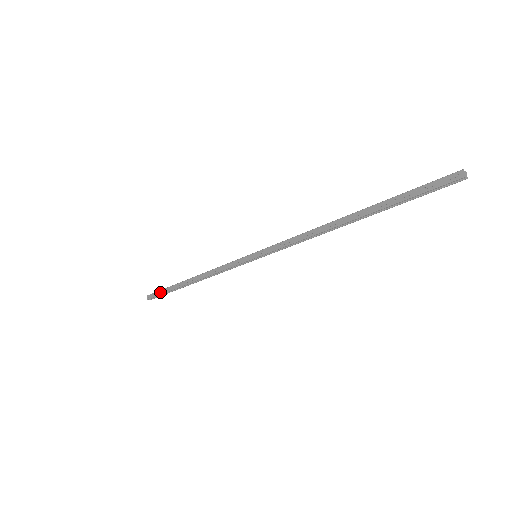
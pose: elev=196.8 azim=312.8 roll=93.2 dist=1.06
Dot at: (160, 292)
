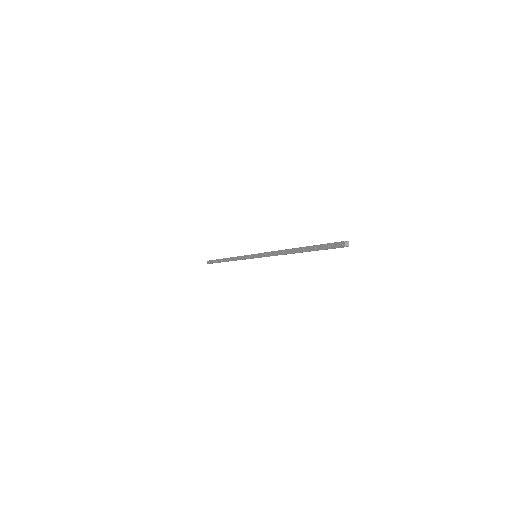
Dot at: (213, 261)
